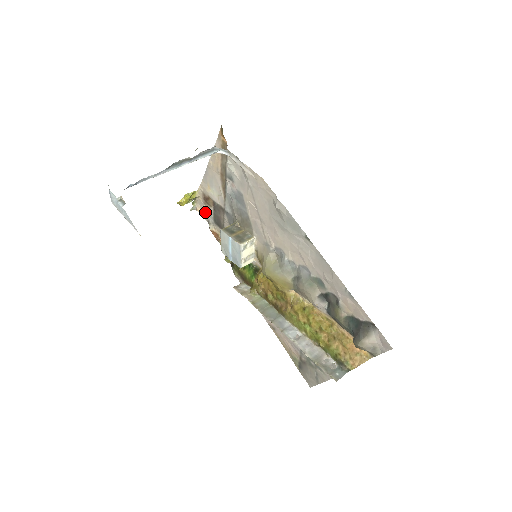
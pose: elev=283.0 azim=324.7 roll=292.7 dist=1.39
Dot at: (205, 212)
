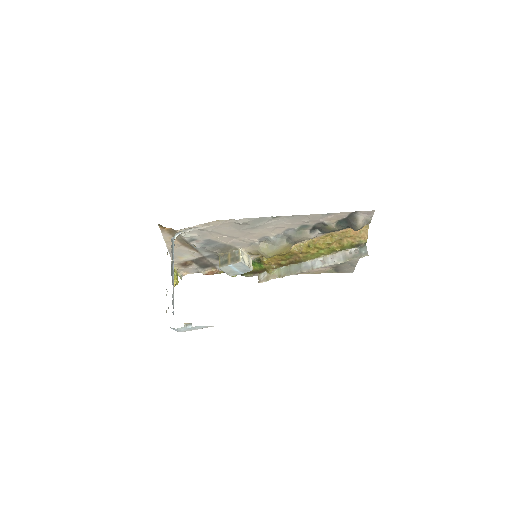
Dot at: (190, 271)
